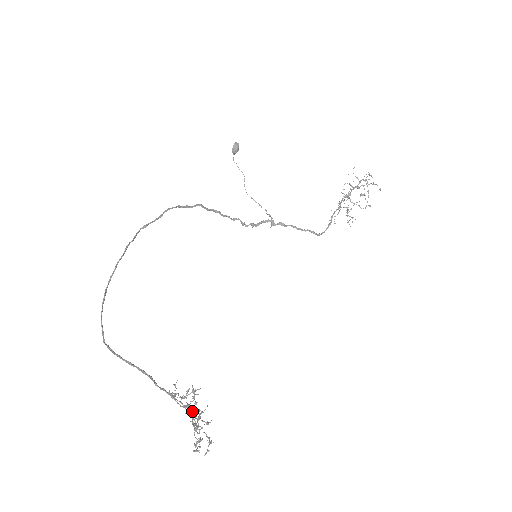
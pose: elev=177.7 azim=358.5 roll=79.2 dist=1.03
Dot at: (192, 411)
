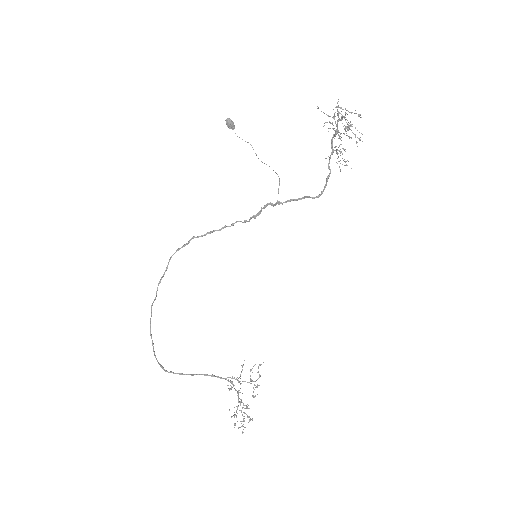
Dot at: occluded
